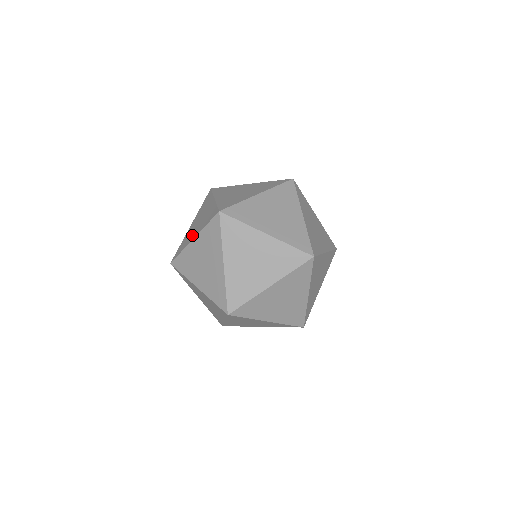
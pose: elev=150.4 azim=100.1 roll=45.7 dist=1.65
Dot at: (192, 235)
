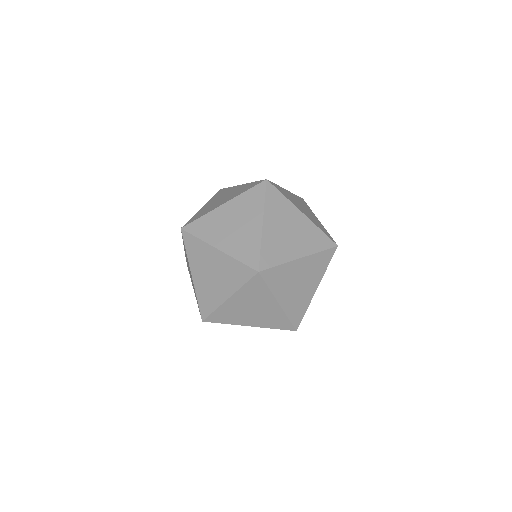
Dot at: occluded
